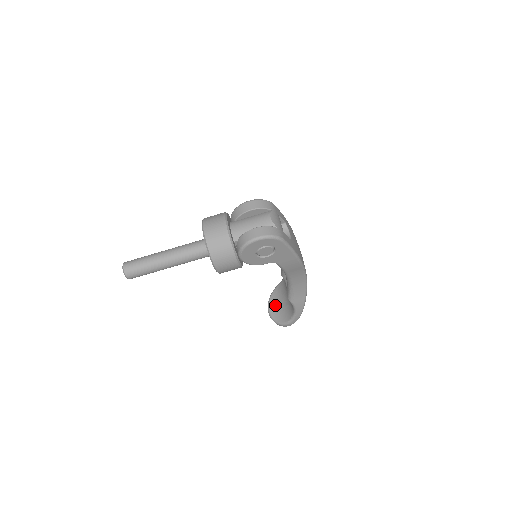
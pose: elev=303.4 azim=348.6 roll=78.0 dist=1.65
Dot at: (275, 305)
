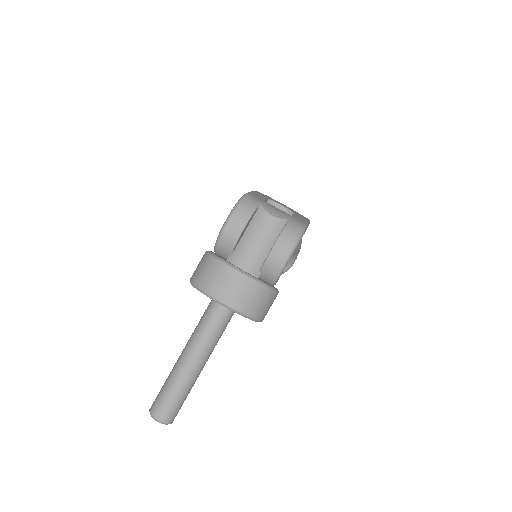
Dot at: occluded
